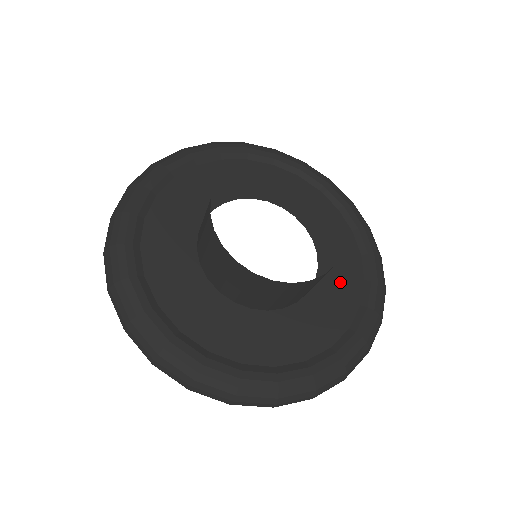
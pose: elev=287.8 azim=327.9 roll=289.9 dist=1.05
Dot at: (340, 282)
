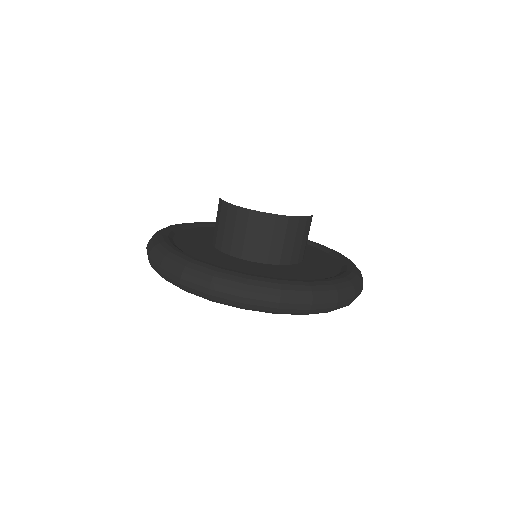
Dot at: (298, 272)
